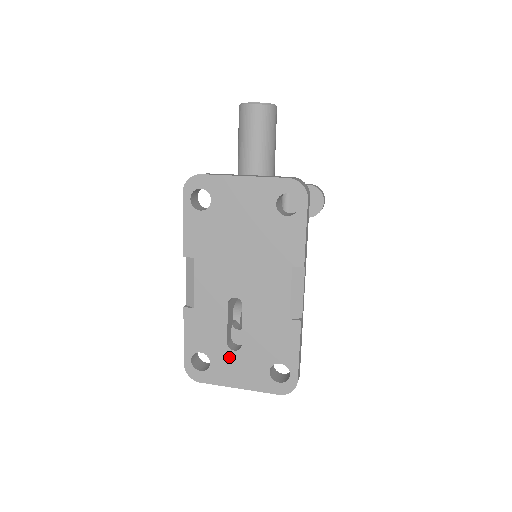
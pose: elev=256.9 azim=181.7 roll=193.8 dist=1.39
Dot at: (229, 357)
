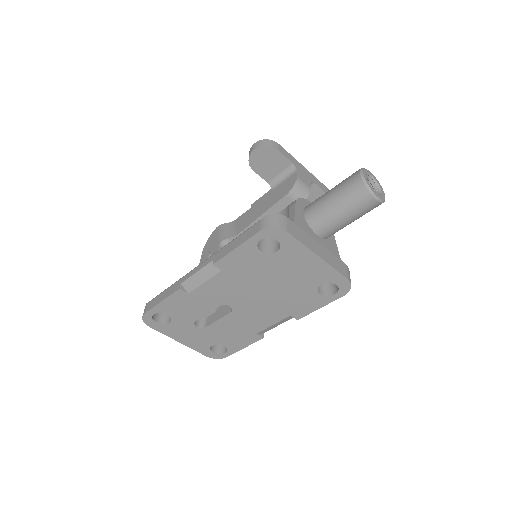
Dot at: (189, 327)
